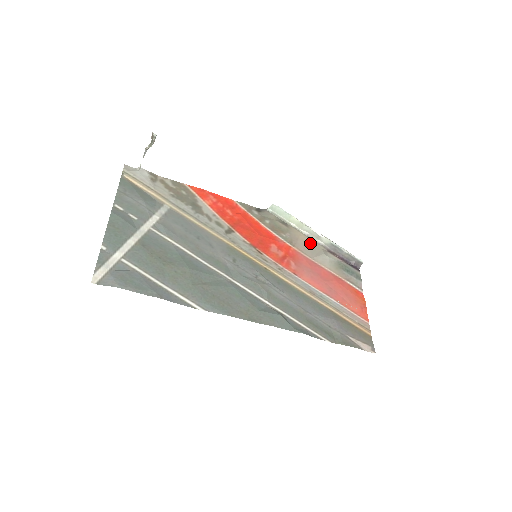
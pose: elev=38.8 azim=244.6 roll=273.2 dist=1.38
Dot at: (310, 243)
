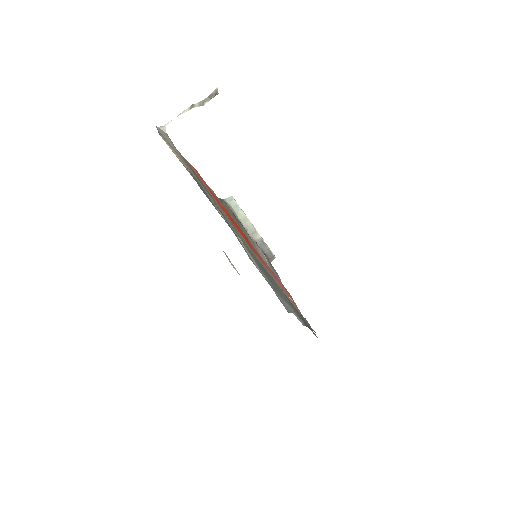
Dot at: (251, 239)
